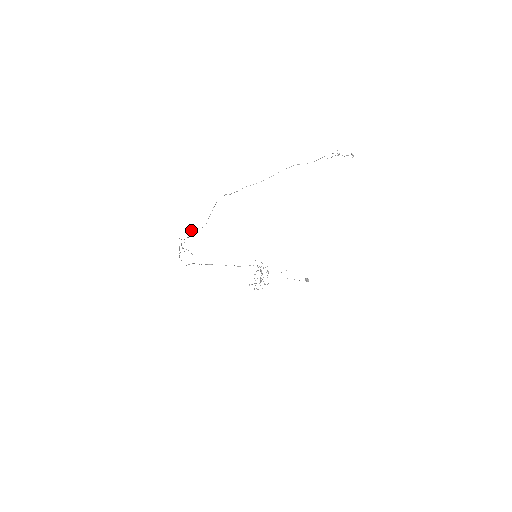
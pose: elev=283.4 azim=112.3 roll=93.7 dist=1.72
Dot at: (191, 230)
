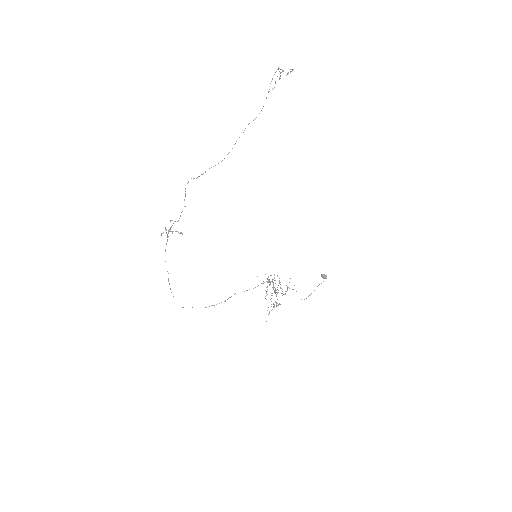
Dot at: (170, 220)
